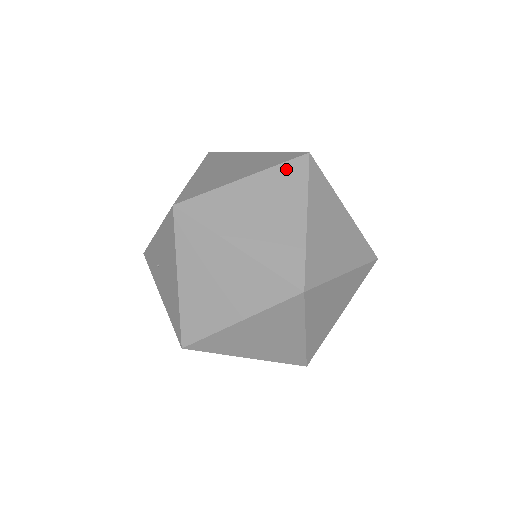
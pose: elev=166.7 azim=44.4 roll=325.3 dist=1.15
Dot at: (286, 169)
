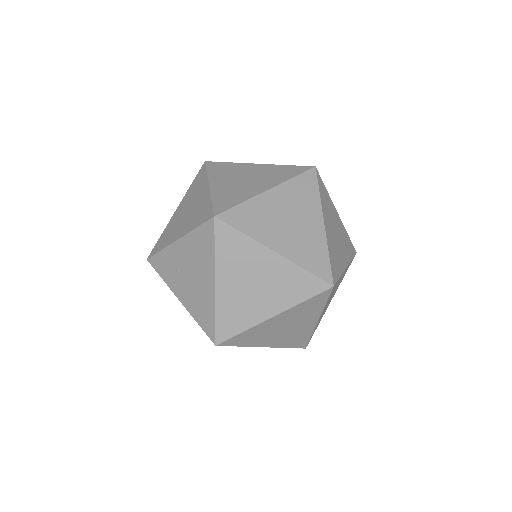
Dot at: (300, 181)
